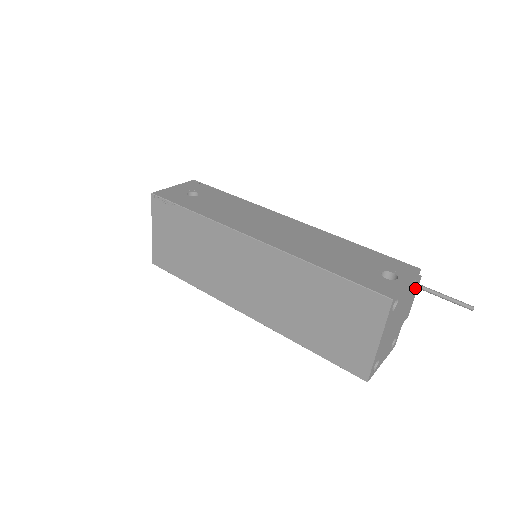
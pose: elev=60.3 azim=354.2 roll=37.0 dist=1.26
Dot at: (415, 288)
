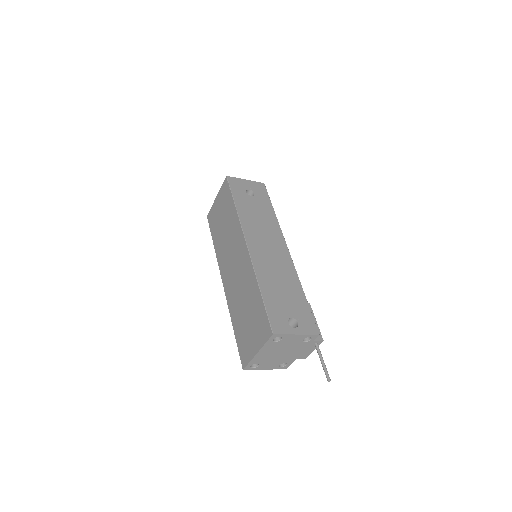
Dot at: (313, 344)
